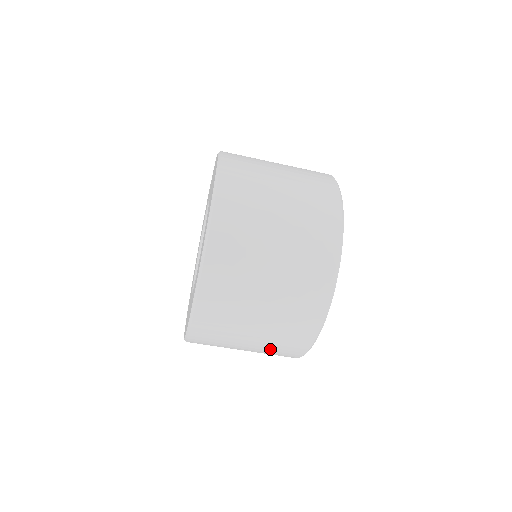
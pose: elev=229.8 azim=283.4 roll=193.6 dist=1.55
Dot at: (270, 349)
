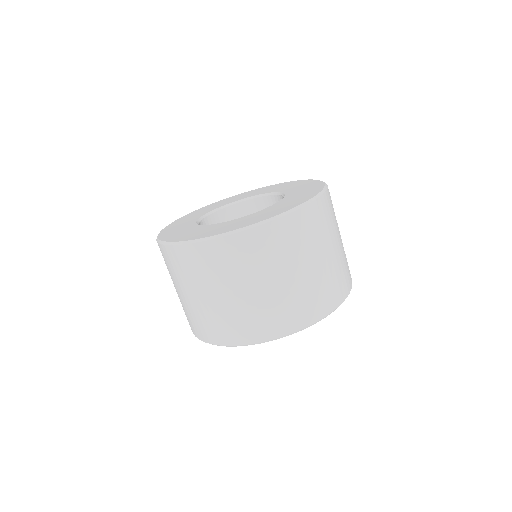
Dot at: (221, 316)
